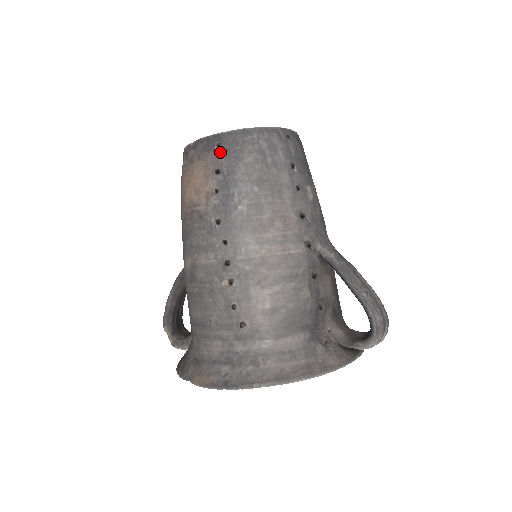
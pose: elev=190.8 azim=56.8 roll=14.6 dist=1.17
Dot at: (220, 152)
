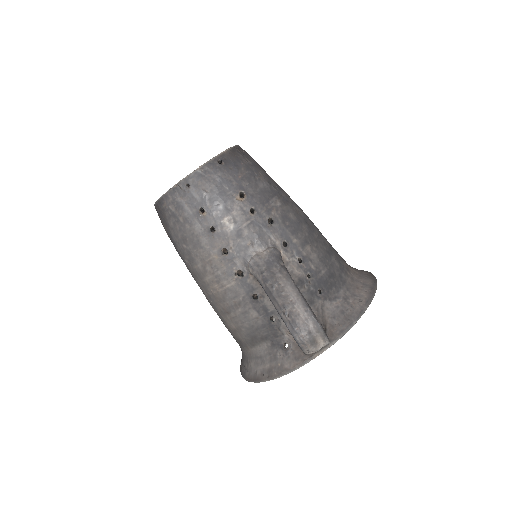
Dot at: (161, 220)
